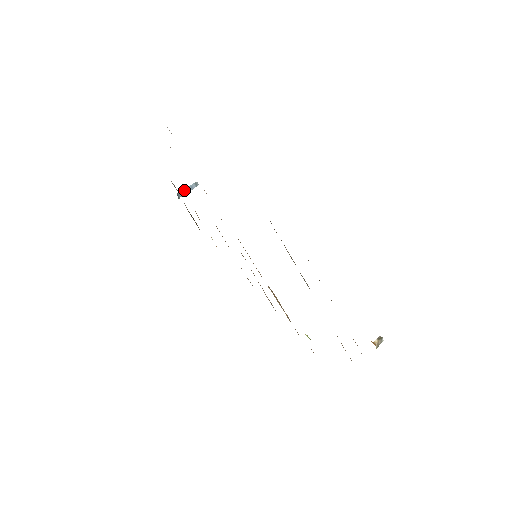
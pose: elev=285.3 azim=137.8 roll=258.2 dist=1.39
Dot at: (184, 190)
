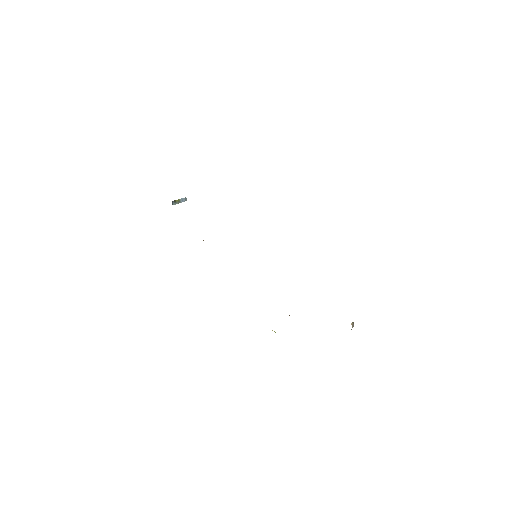
Dot at: (177, 200)
